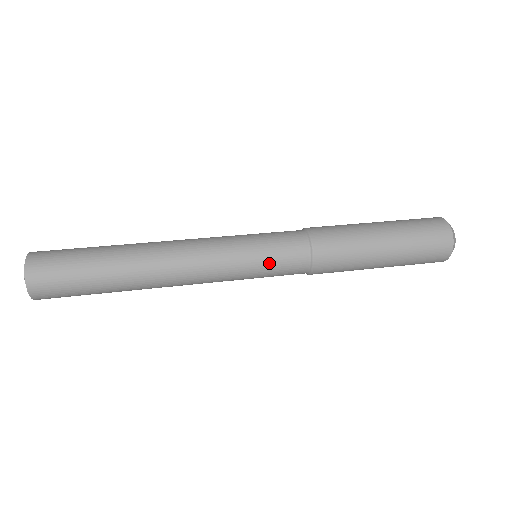
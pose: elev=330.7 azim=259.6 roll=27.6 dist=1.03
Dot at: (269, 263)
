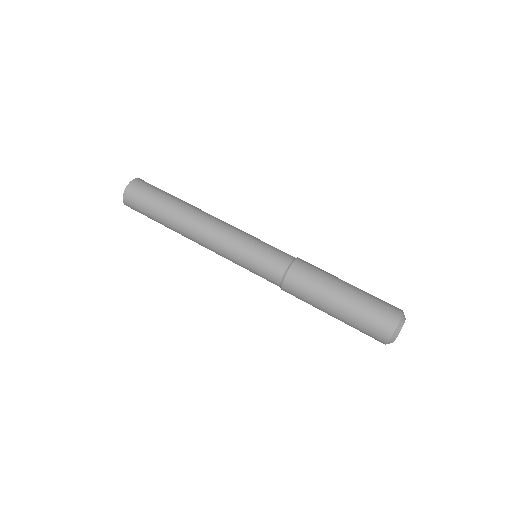
Dot at: (254, 273)
